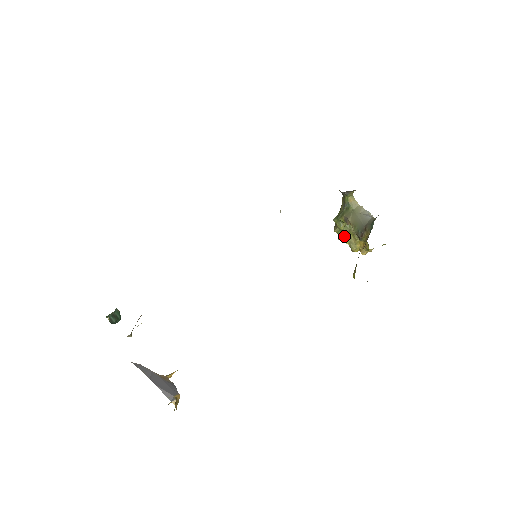
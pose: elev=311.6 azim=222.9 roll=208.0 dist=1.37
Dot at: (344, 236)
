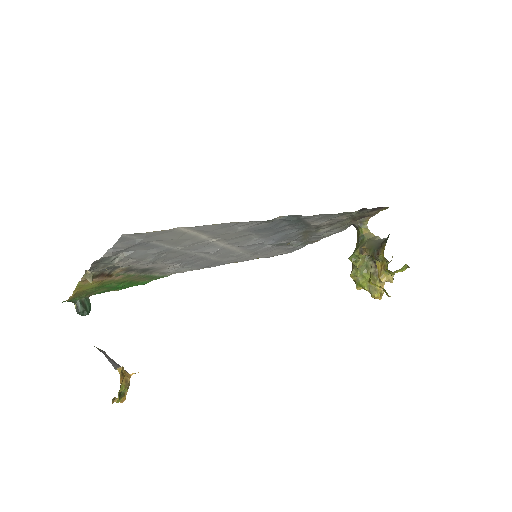
Dot at: (362, 281)
